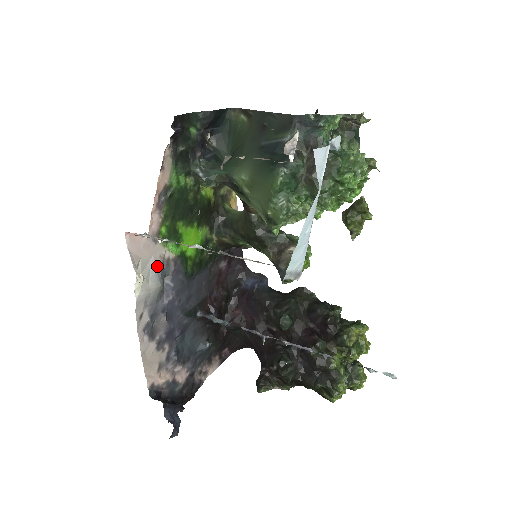
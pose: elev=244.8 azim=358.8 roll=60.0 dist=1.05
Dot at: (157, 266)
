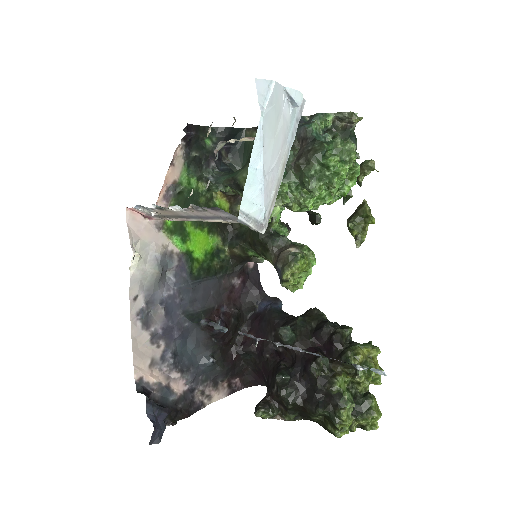
Dot at: (157, 252)
